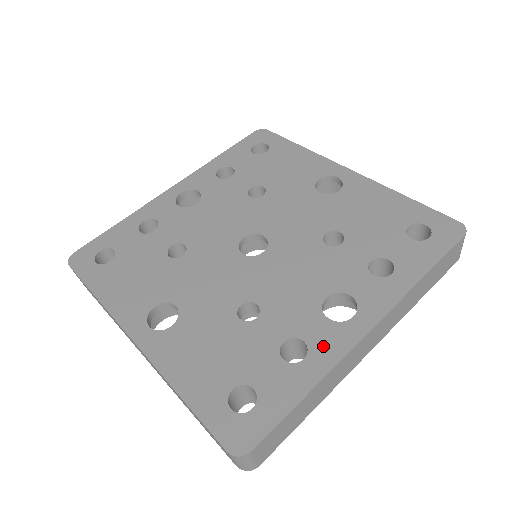
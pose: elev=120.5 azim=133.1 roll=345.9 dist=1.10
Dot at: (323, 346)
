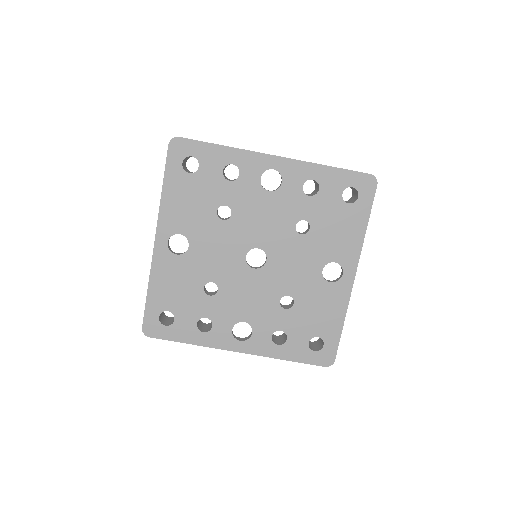
Dot at: (215, 337)
